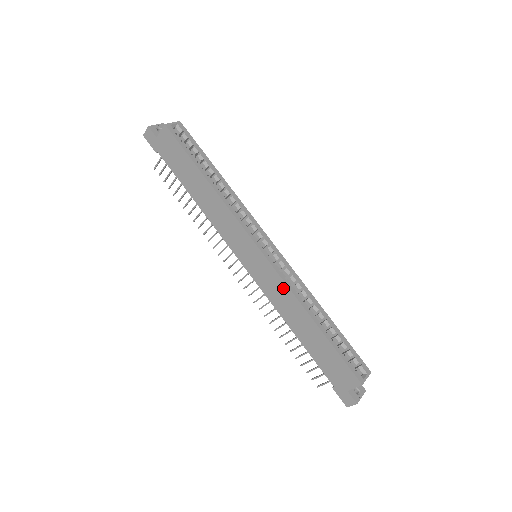
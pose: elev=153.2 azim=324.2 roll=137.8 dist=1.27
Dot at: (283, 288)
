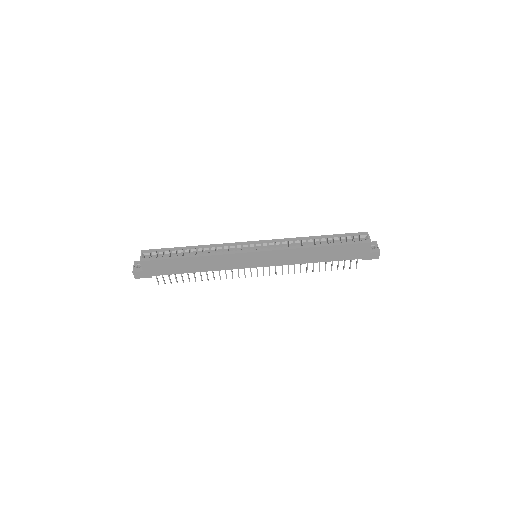
Dot at: (286, 252)
